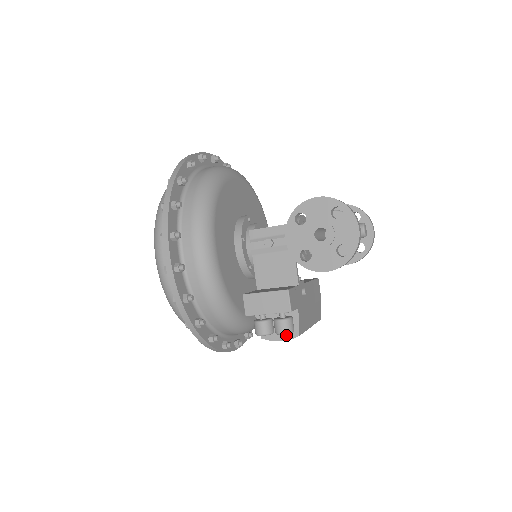
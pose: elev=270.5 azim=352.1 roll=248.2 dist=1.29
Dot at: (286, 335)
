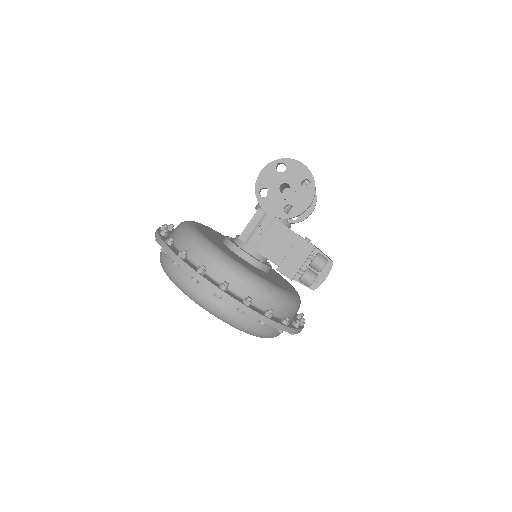
Dot at: (325, 271)
